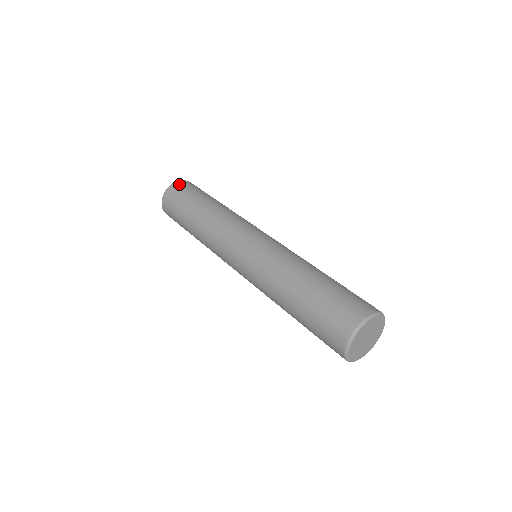
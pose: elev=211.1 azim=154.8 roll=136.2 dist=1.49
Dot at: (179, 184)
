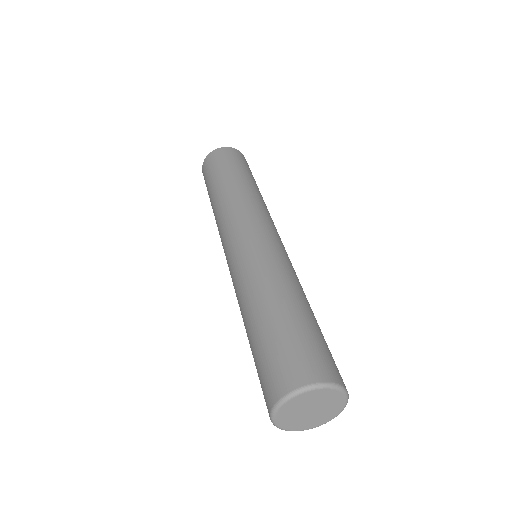
Dot at: (207, 160)
